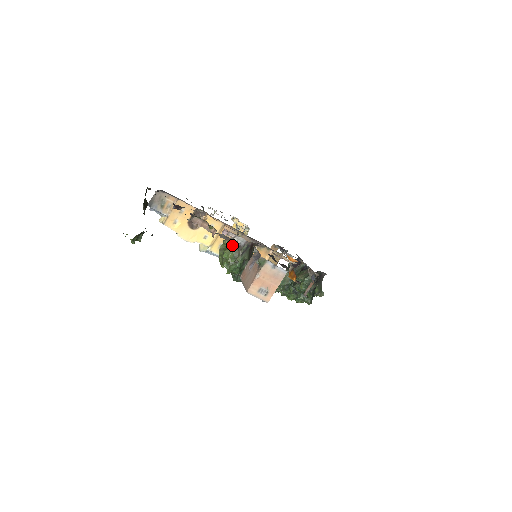
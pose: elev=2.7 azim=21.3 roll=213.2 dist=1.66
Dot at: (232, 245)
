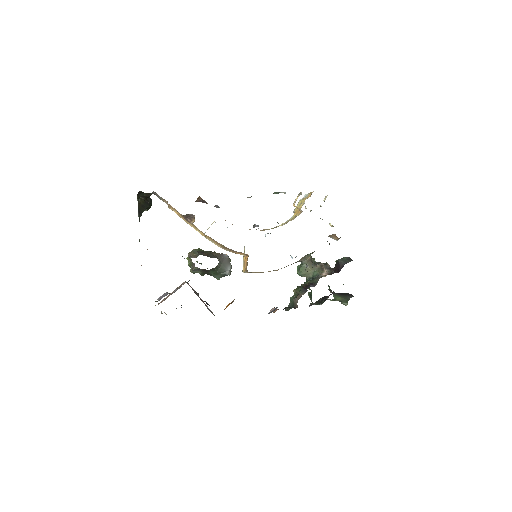
Dot at: (191, 259)
